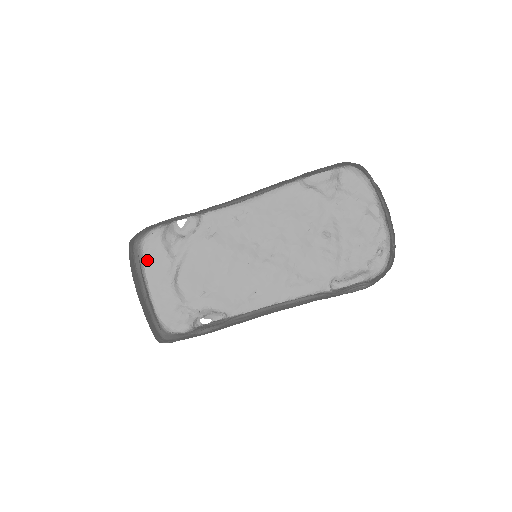
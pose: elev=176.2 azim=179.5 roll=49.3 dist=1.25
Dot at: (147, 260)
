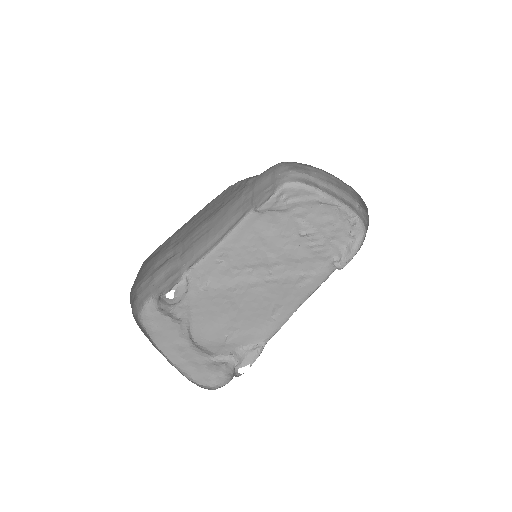
Dot at: (152, 334)
